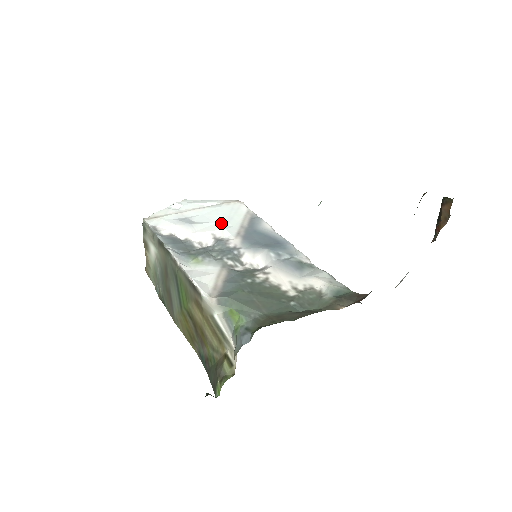
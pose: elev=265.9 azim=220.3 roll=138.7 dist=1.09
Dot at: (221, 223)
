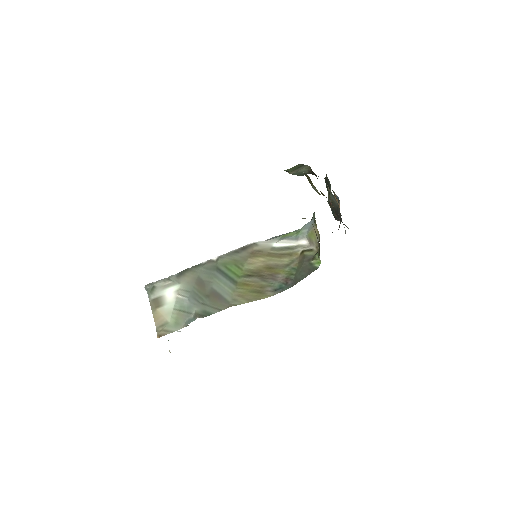
Dot at: occluded
